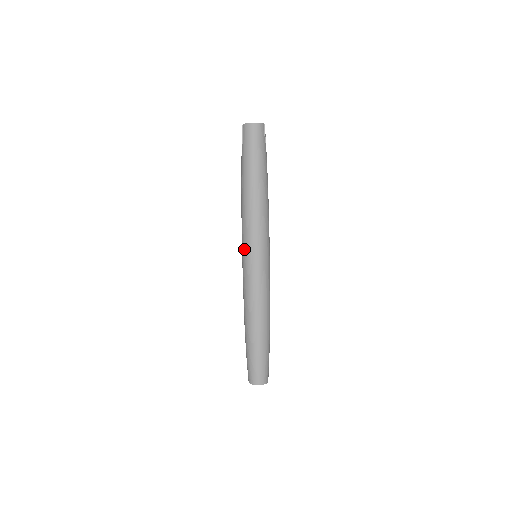
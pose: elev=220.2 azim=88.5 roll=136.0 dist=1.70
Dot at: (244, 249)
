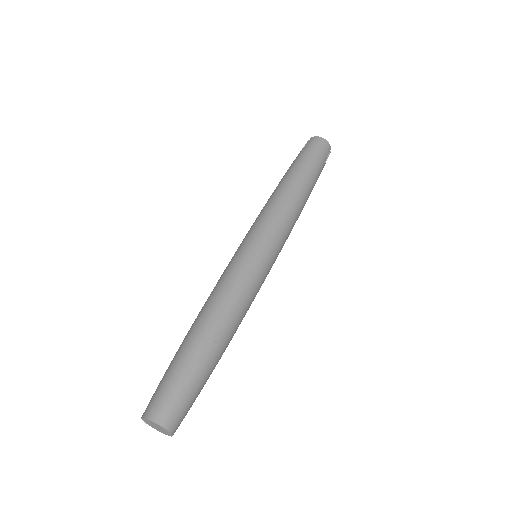
Dot at: (249, 234)
